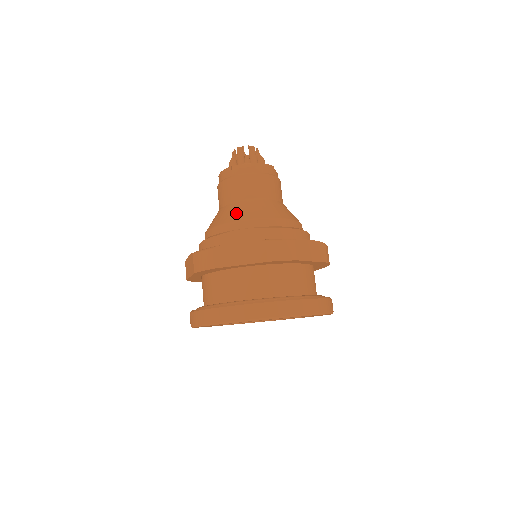
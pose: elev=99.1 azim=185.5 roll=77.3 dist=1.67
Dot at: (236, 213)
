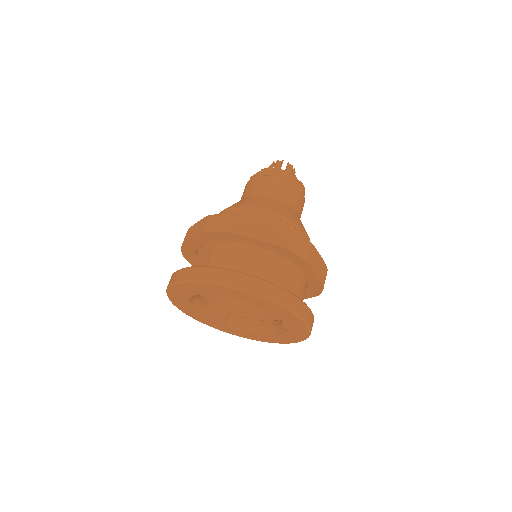
Dot at: occluded
